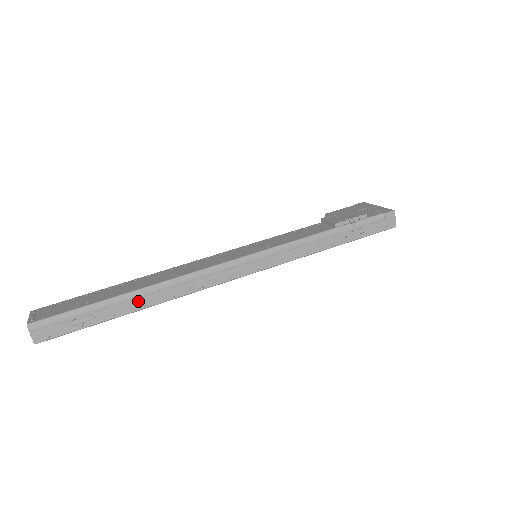
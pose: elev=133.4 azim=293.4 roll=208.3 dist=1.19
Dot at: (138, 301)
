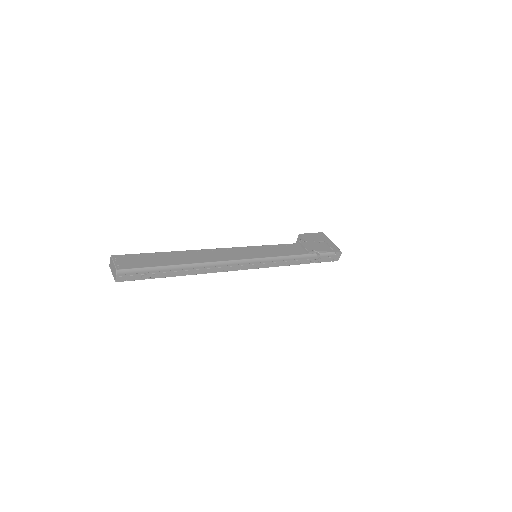
Dot at: (185, 271)
